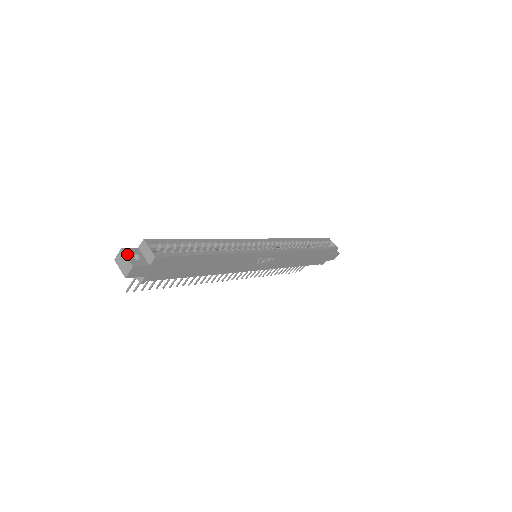
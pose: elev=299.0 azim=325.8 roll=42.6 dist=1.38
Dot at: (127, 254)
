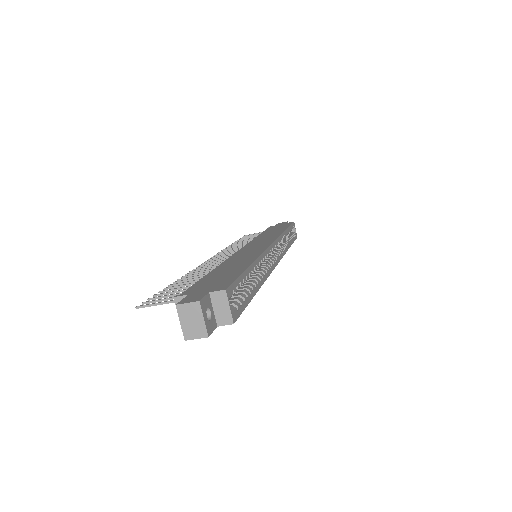
Dot at: (204, 312)
